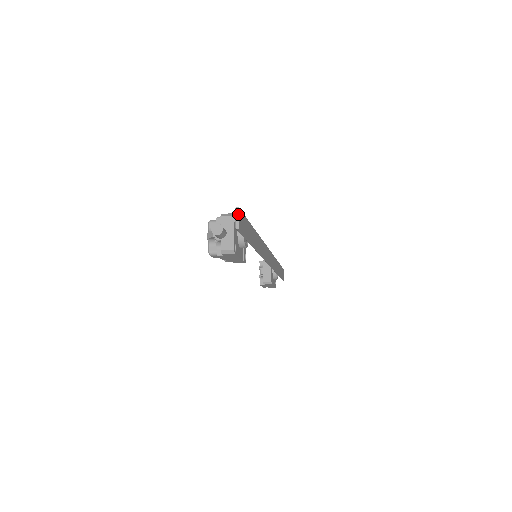
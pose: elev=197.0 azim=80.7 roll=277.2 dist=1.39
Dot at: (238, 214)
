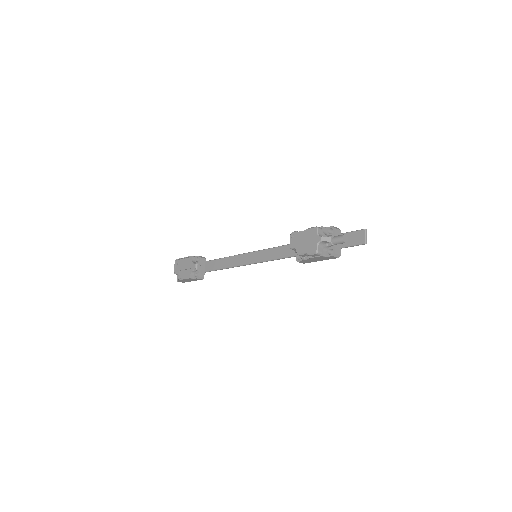
Dot at: (366, 234)
